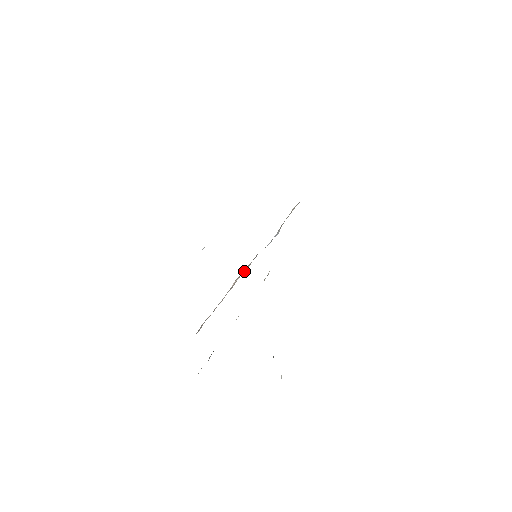
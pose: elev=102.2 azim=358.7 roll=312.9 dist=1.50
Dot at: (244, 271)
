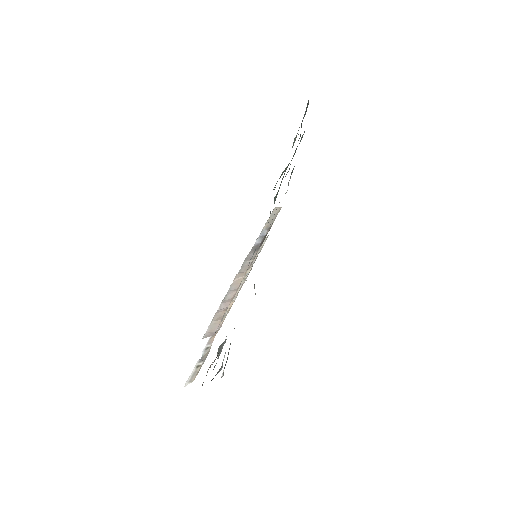
Dot at: (246, 269)
